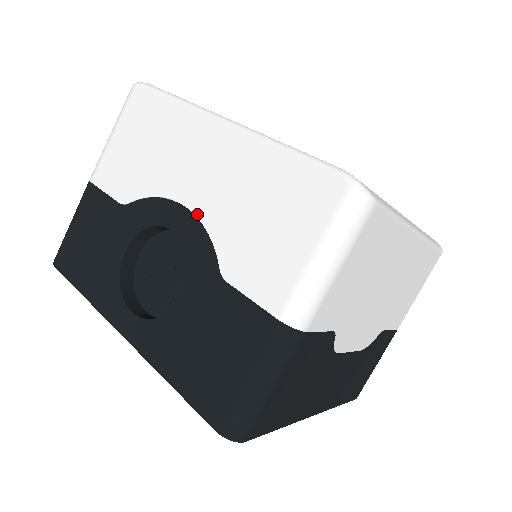
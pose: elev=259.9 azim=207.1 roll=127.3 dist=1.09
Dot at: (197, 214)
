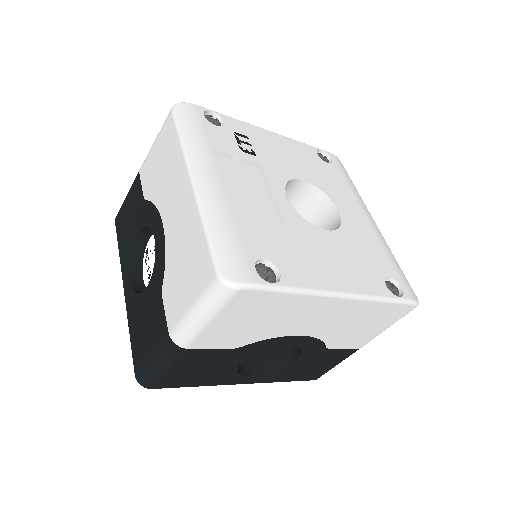
Dot at: (312, 336)
